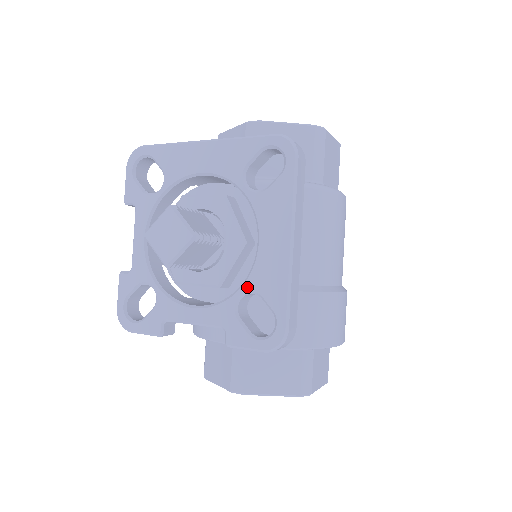
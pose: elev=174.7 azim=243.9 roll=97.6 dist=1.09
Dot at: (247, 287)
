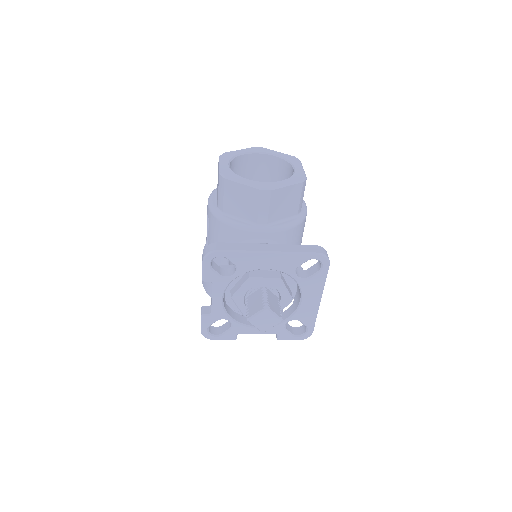
Dot at: (293, 319)
